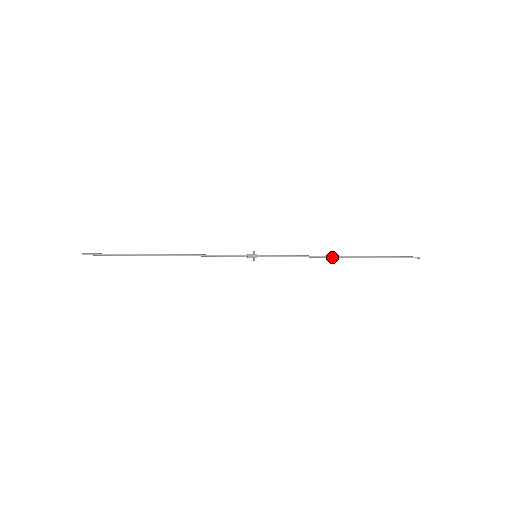
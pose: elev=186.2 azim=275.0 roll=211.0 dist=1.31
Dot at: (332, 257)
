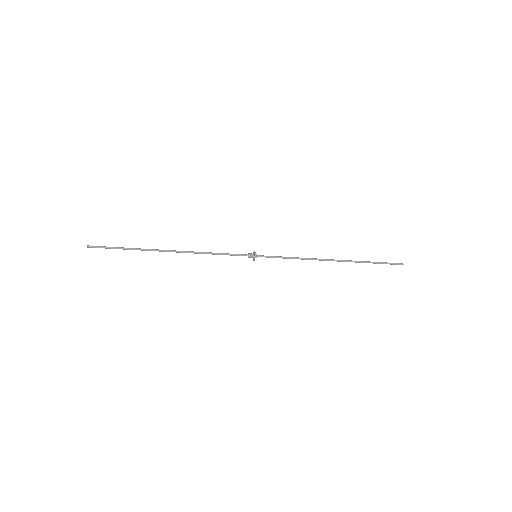
Dot at: (326, 260)
